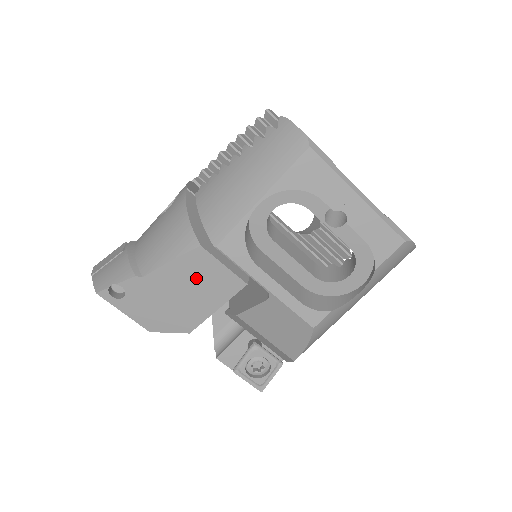
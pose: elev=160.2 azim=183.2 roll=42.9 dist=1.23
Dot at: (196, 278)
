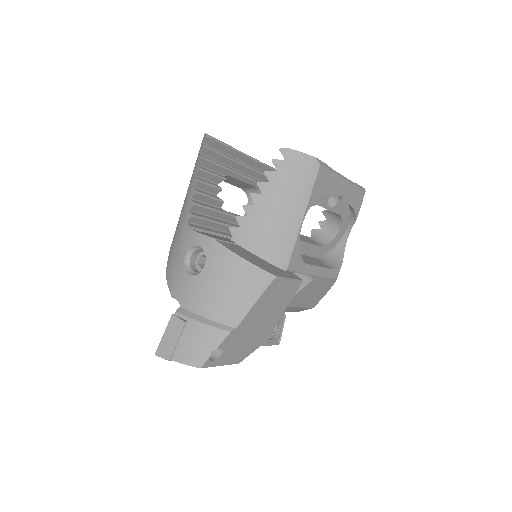
Dot at: (272, 301)
